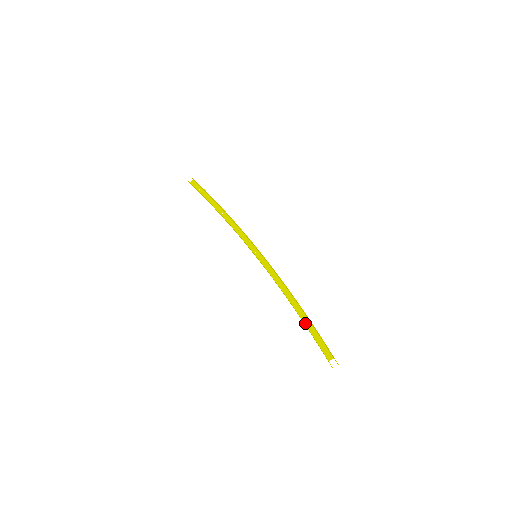
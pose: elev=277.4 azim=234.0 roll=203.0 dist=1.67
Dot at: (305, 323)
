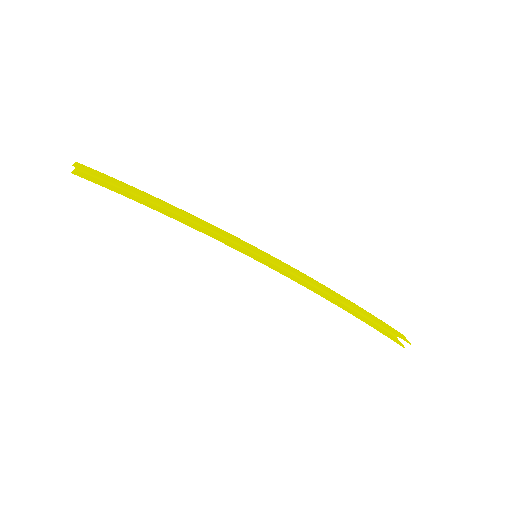
Dot at: (356, 311)
